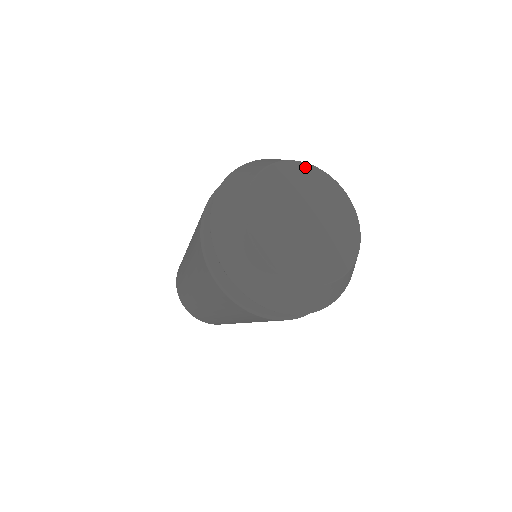
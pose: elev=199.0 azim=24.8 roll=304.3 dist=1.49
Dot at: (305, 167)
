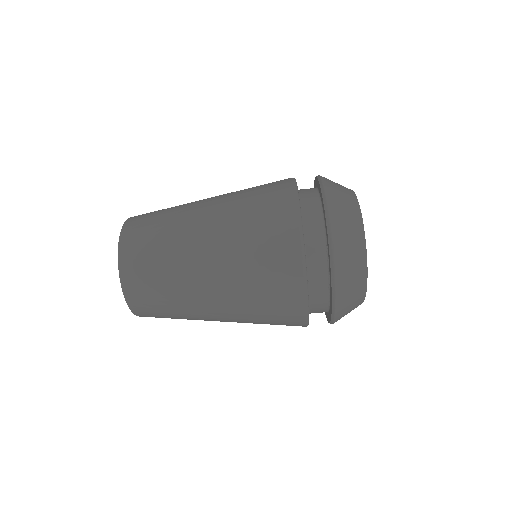
Dot at: occluded
